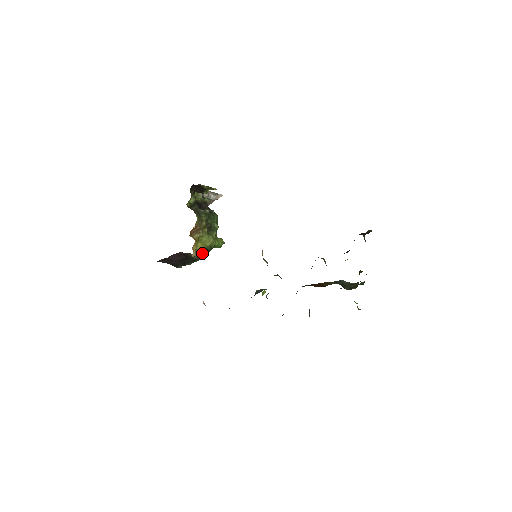
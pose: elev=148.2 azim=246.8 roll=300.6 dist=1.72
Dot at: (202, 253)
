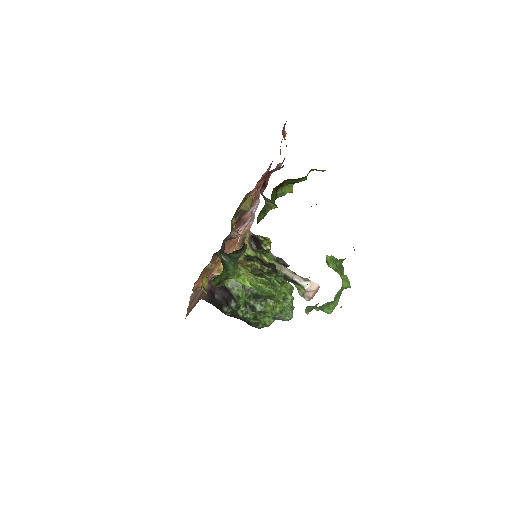
Dot at: (238, 286)
